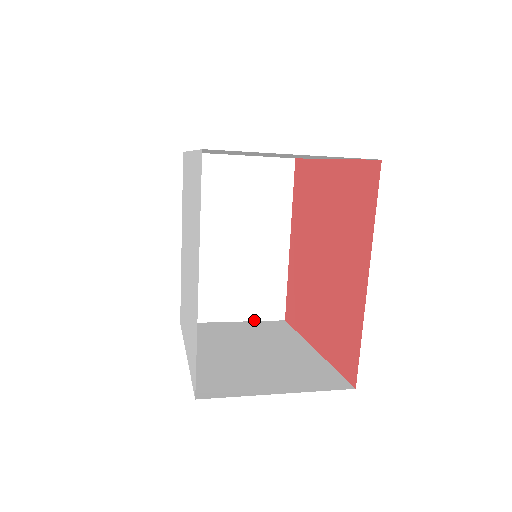
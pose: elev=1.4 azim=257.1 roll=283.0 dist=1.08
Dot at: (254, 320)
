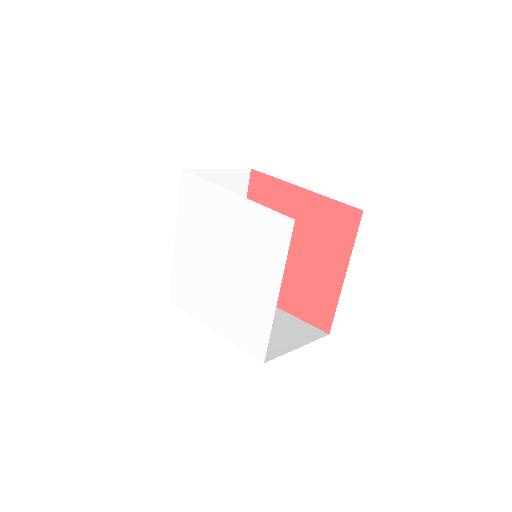
Dot at: occluded
